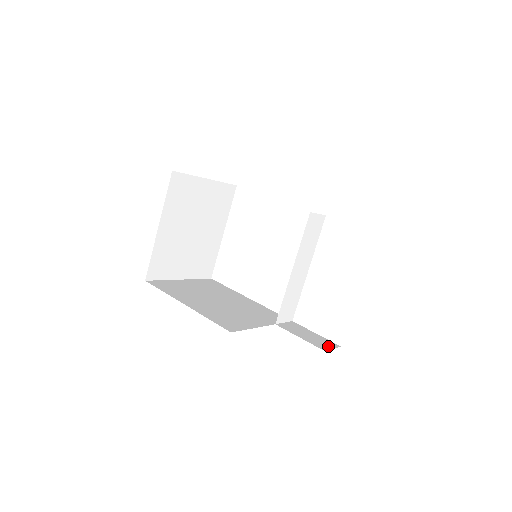
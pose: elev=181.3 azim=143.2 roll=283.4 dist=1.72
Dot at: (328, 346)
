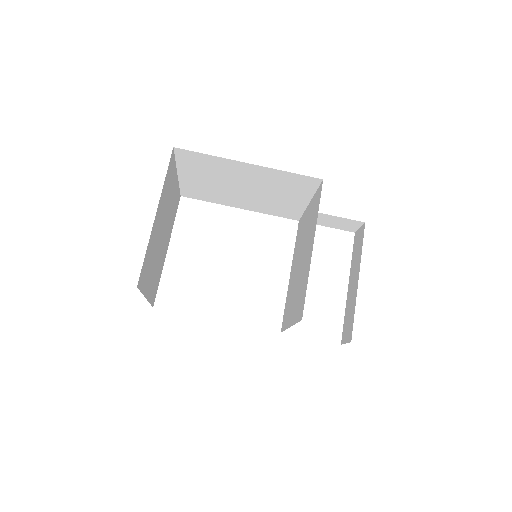
Dot at: occluded
